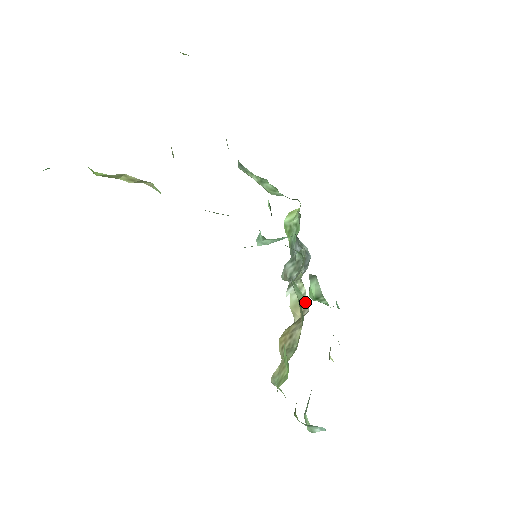
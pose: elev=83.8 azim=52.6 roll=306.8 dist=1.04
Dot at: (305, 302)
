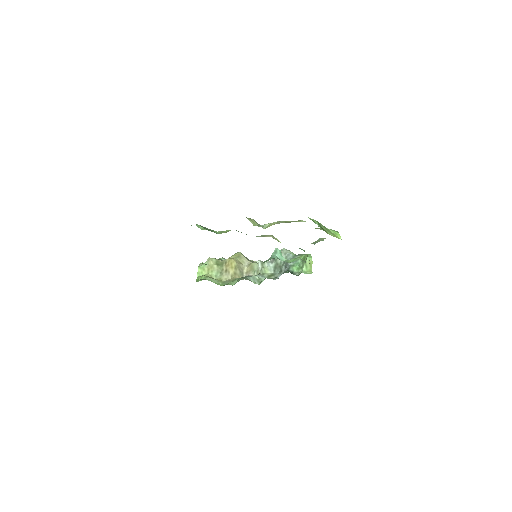
Dot at: occluded
